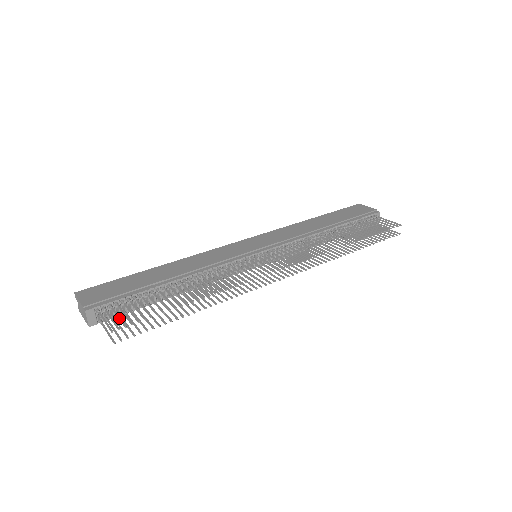
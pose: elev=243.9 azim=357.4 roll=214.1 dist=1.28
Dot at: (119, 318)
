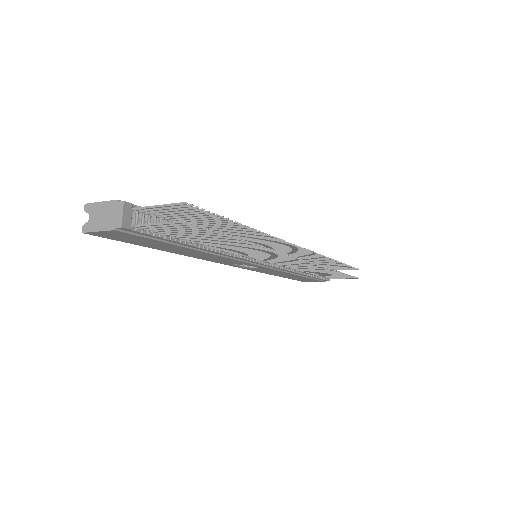
Dot at: (179, 208)
